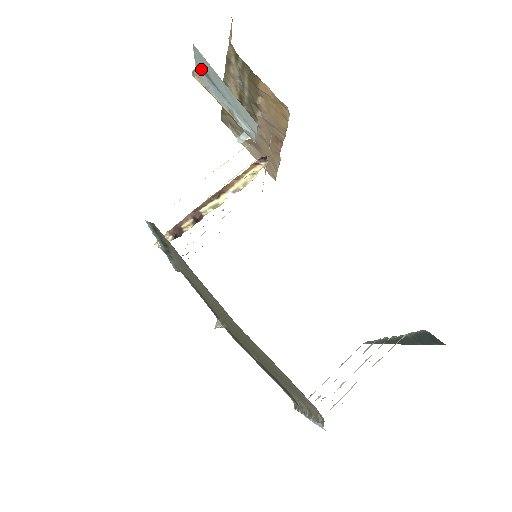
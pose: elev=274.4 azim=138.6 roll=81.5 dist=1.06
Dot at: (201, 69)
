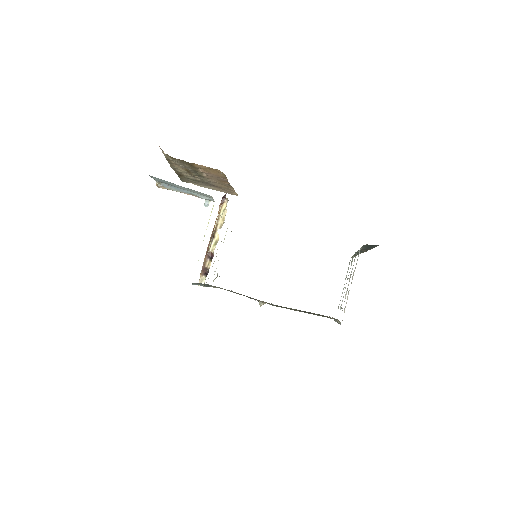
Dot at: (160, 182)
